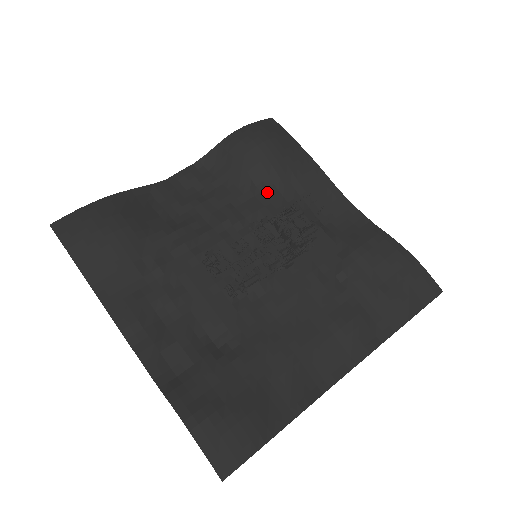
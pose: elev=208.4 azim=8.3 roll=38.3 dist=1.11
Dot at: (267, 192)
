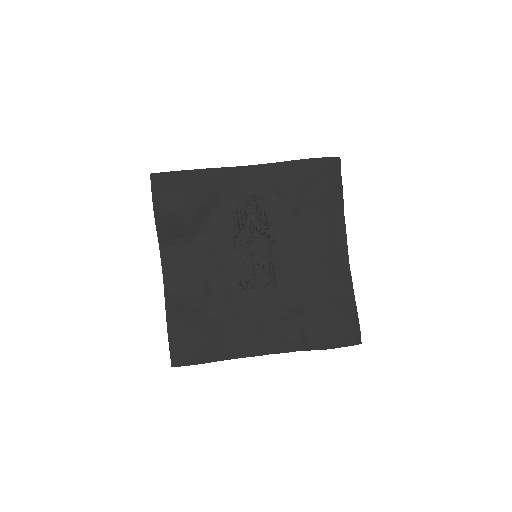
Dot at: (213, 219)
